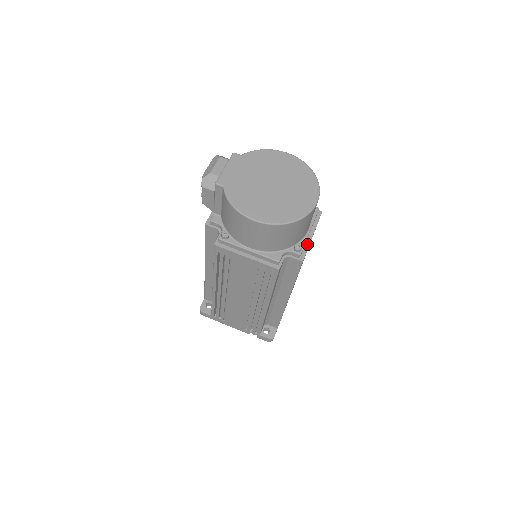
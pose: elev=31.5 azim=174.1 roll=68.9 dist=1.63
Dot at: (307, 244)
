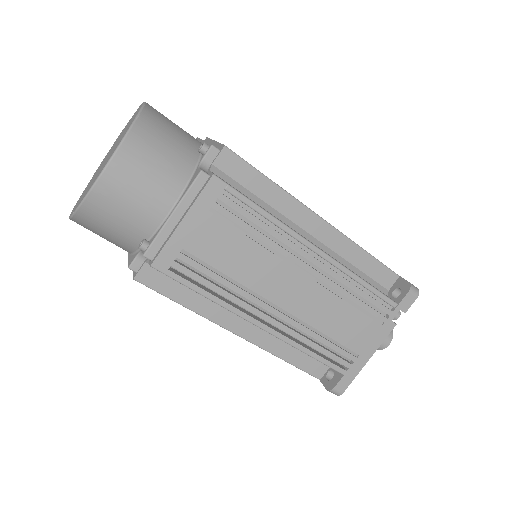
Dot at: (169, 237)
